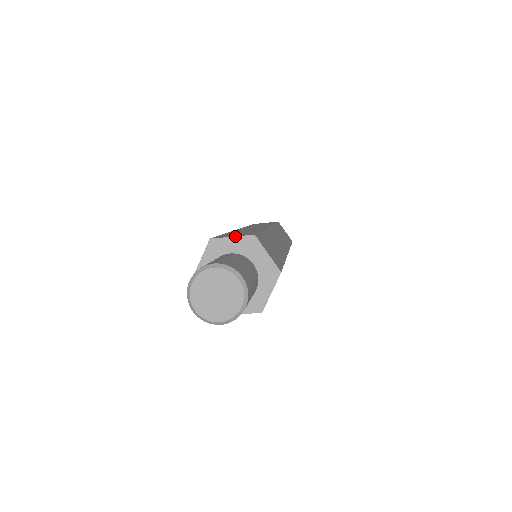
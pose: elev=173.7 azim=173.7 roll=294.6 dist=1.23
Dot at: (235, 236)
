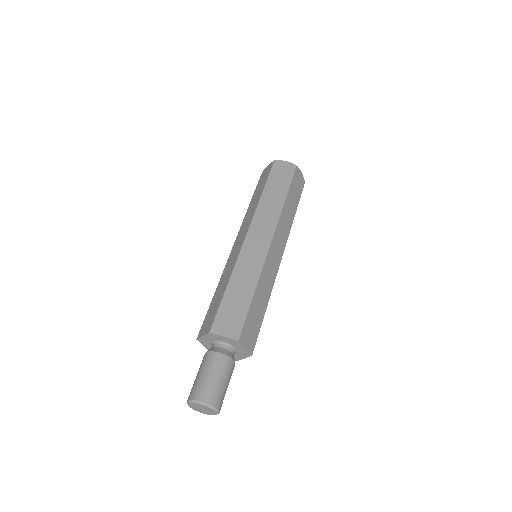
Dot at: (203, 336)
